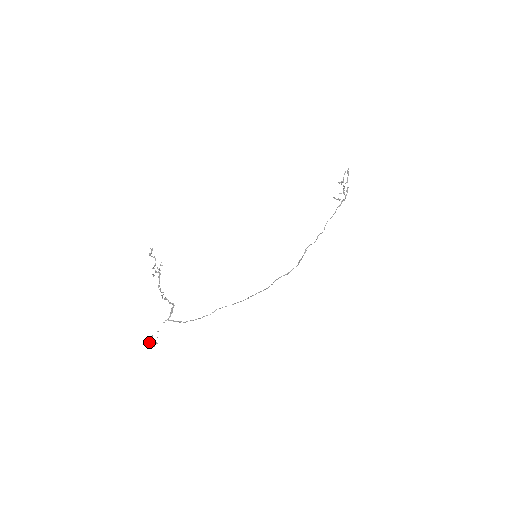
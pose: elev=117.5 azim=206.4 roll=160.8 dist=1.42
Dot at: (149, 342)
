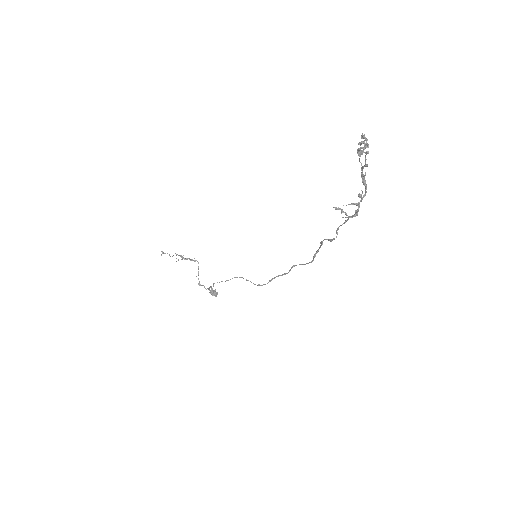
Dot at: occluded
